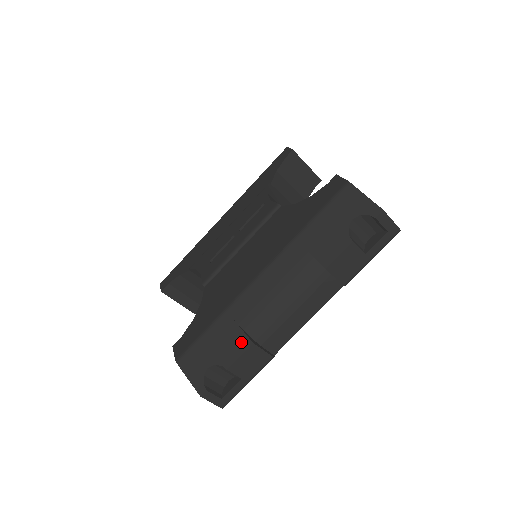
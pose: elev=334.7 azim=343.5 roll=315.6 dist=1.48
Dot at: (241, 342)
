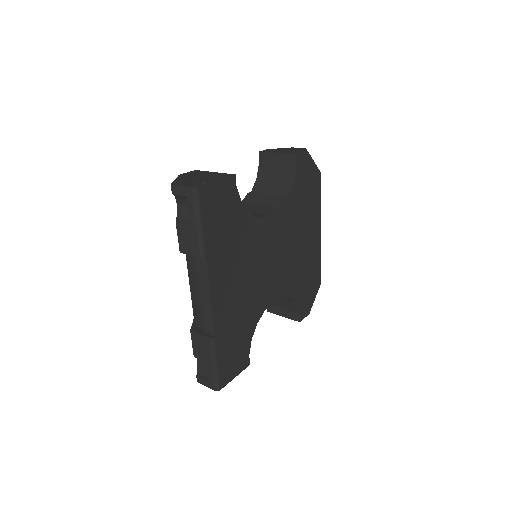
Dot at: occluded
